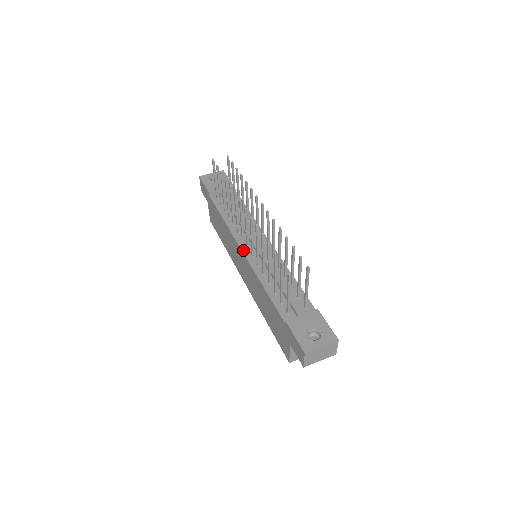
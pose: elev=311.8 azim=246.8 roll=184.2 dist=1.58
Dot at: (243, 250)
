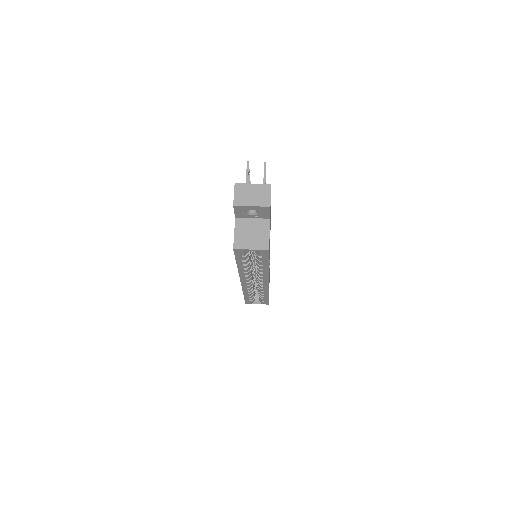
Dot at: occluded
